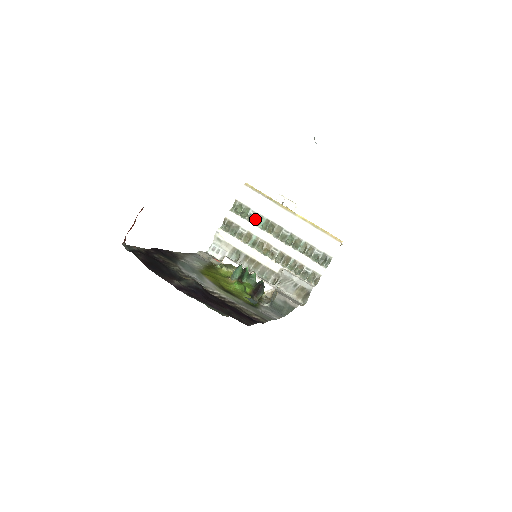
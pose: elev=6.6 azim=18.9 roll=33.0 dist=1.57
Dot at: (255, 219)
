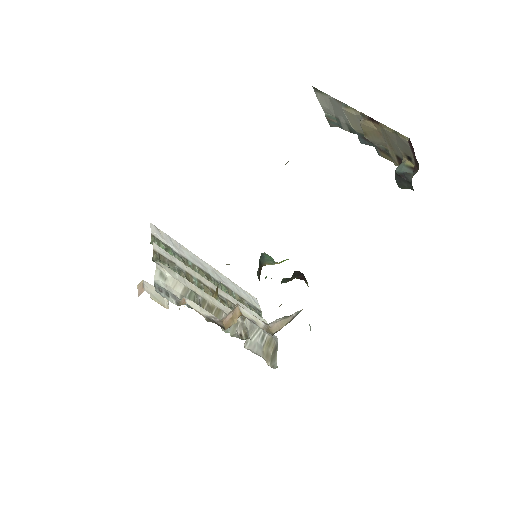
Dot at: (182, 261)
